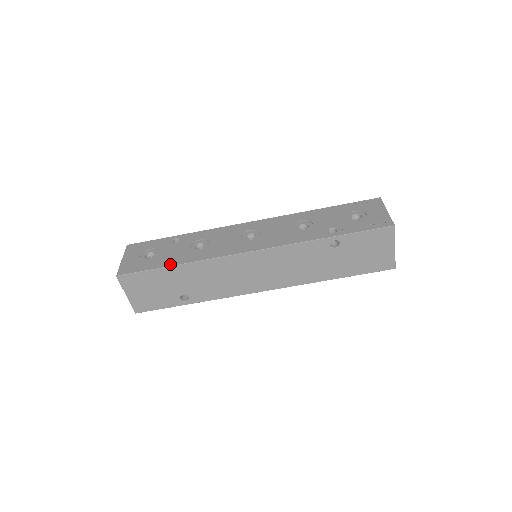
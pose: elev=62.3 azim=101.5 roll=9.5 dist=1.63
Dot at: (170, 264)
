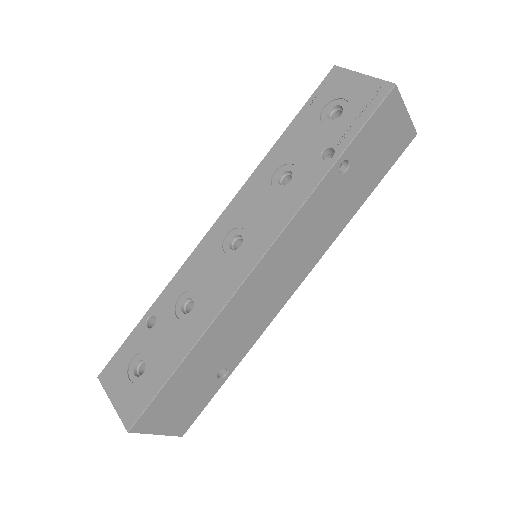
Dot at: (177, 361)
